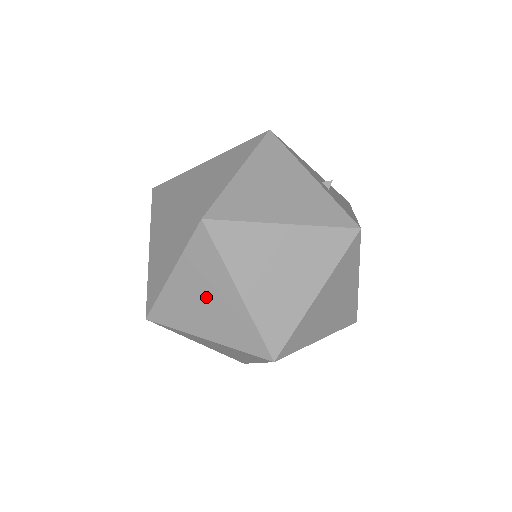
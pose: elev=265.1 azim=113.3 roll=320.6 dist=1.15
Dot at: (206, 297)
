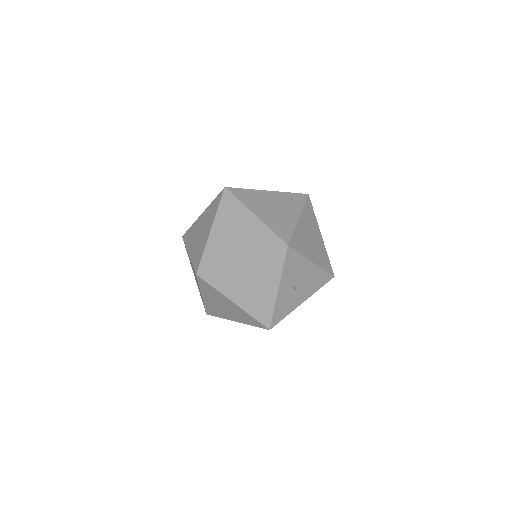
Dot at: occluded
